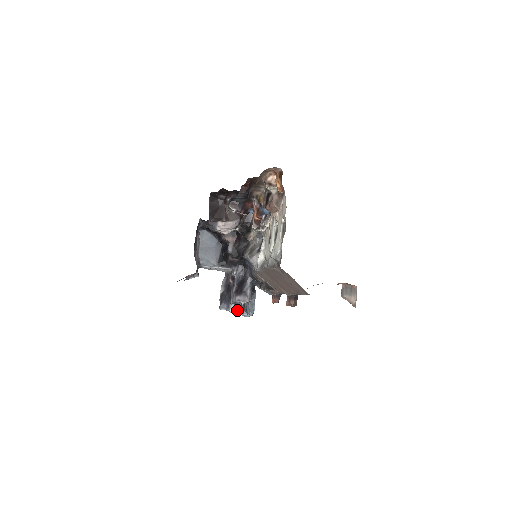
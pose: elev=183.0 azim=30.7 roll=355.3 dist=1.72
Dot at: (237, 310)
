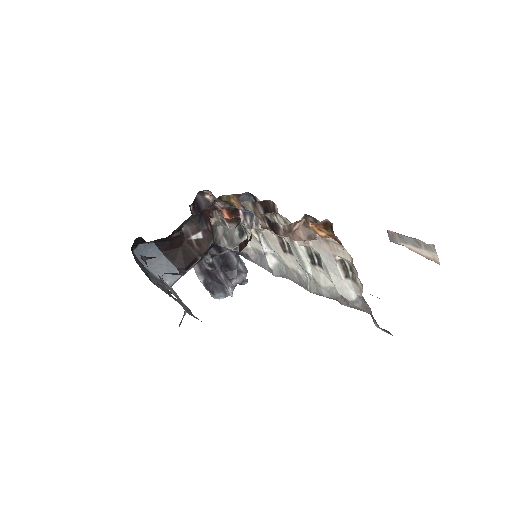
Dot at: occluded
